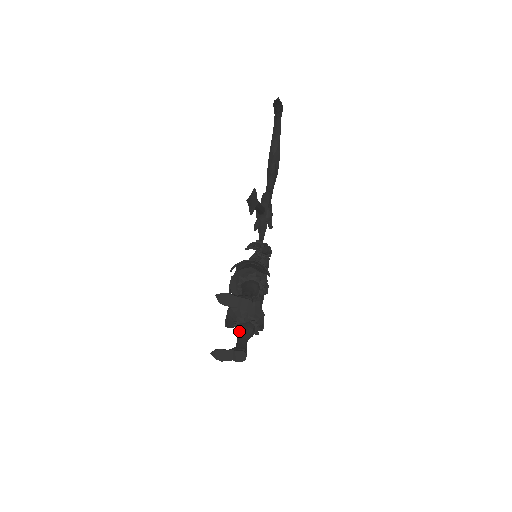
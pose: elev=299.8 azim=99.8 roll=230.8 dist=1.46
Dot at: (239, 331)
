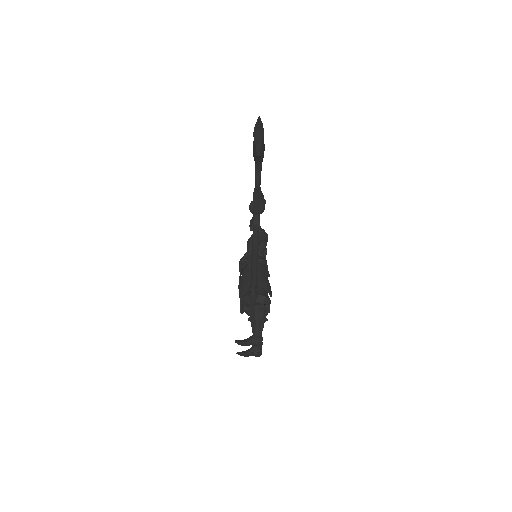
Dot at: occluded
